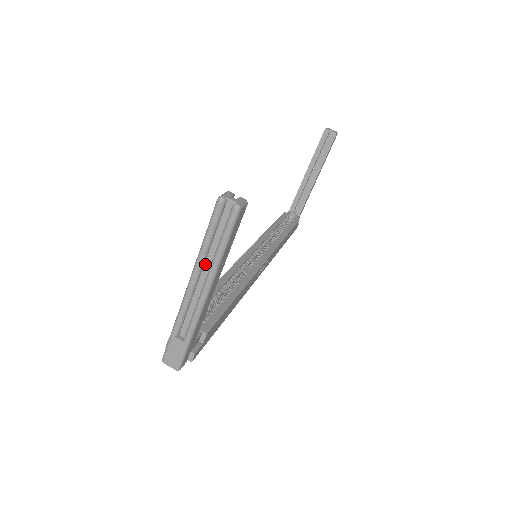
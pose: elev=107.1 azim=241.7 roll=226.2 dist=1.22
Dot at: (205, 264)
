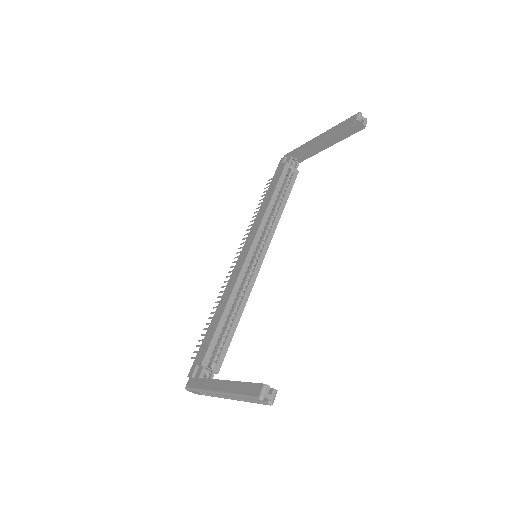
Dot at: occluded
